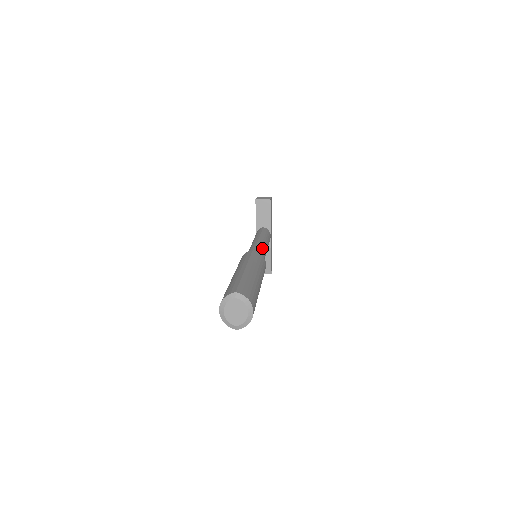
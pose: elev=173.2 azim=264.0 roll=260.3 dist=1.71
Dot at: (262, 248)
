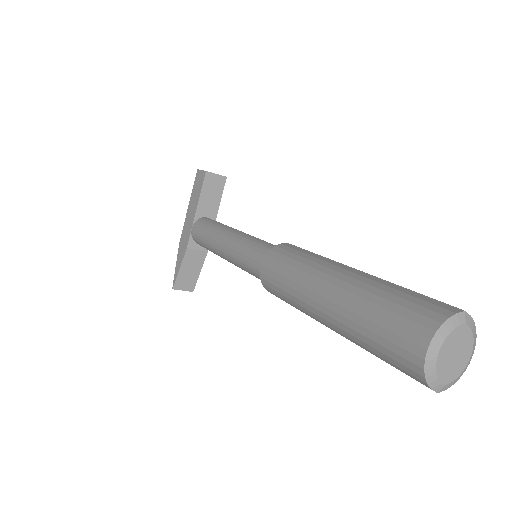
Dot at: occluded
